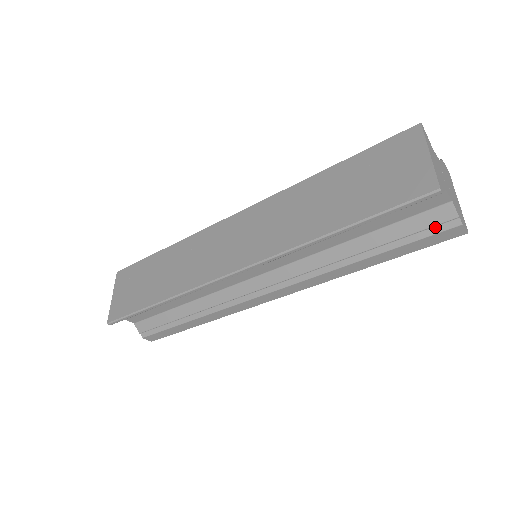
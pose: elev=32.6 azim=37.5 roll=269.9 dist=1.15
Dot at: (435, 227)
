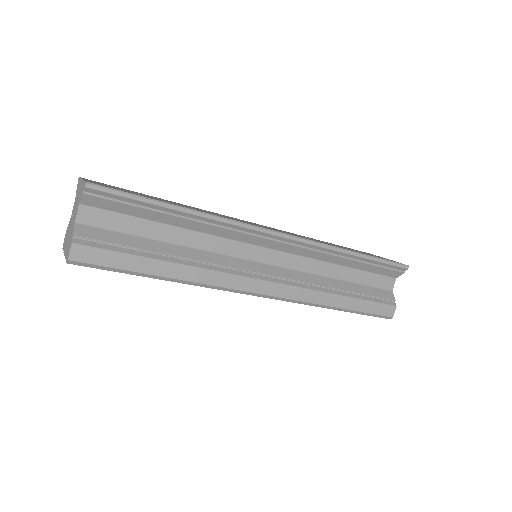
Dot at: (384, 300)
